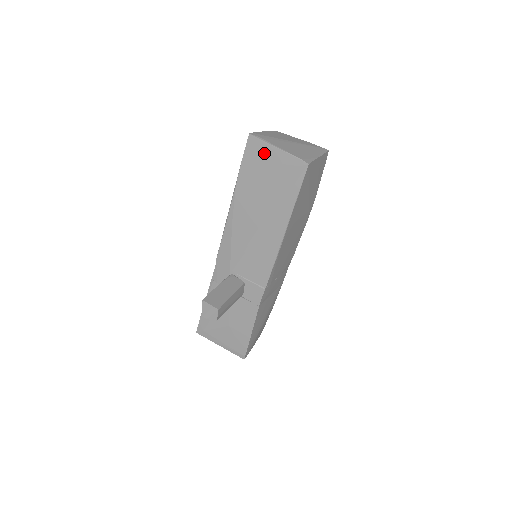
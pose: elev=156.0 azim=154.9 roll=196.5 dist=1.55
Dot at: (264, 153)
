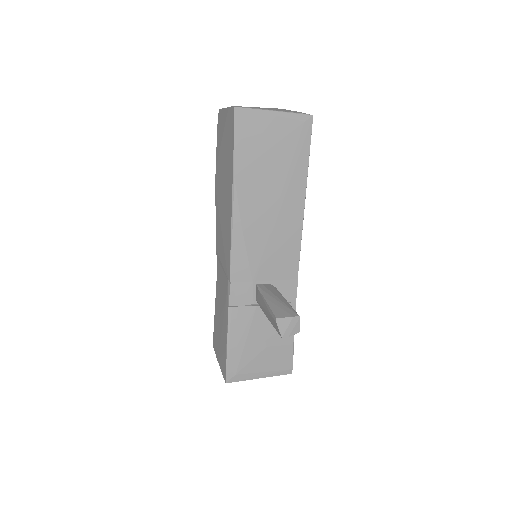
Dot at: (259, 123)
